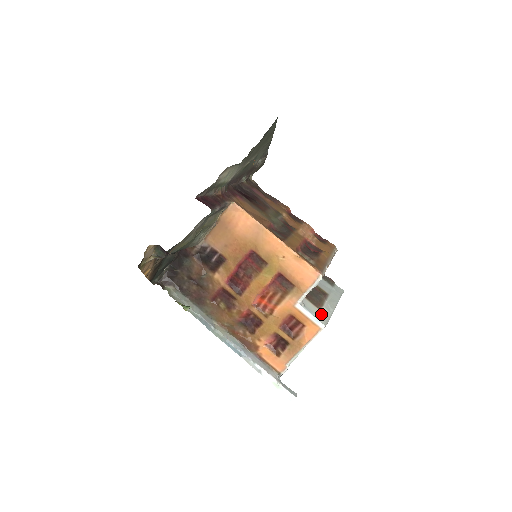
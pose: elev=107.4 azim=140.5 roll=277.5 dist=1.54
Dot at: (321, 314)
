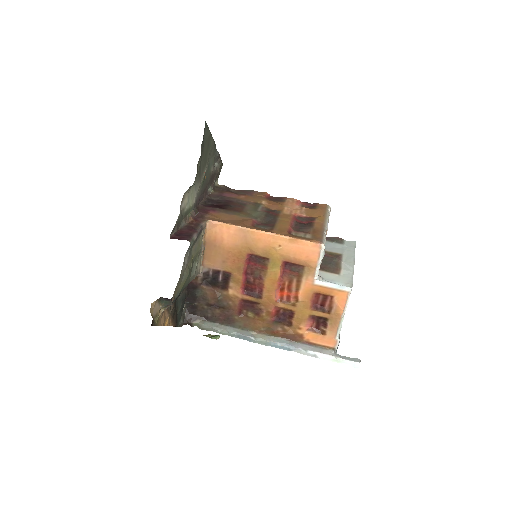
Dot at: (342, 278)
